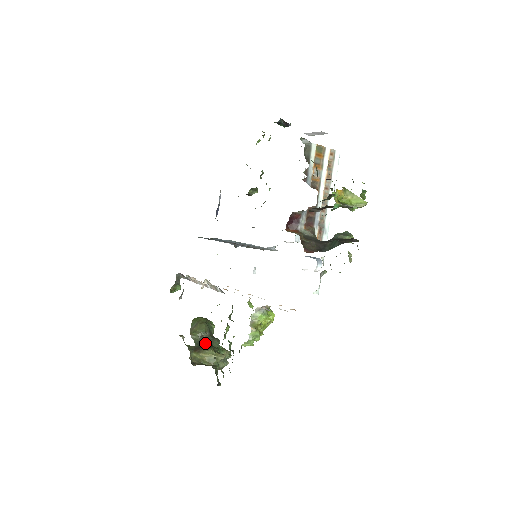
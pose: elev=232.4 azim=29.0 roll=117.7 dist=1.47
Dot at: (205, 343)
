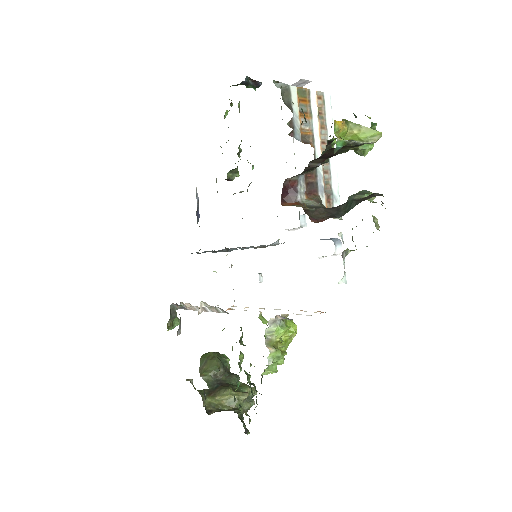
Dot at: (220, 383)
